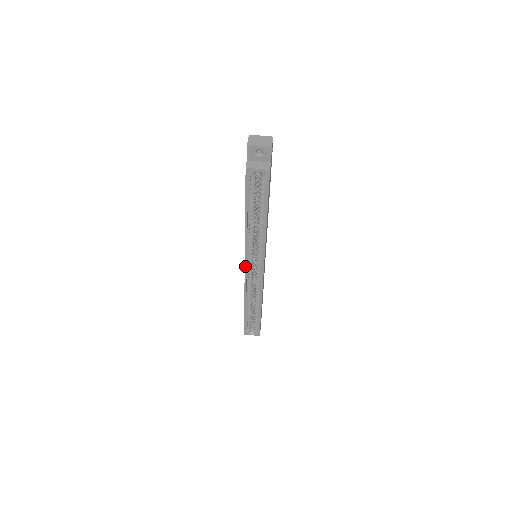
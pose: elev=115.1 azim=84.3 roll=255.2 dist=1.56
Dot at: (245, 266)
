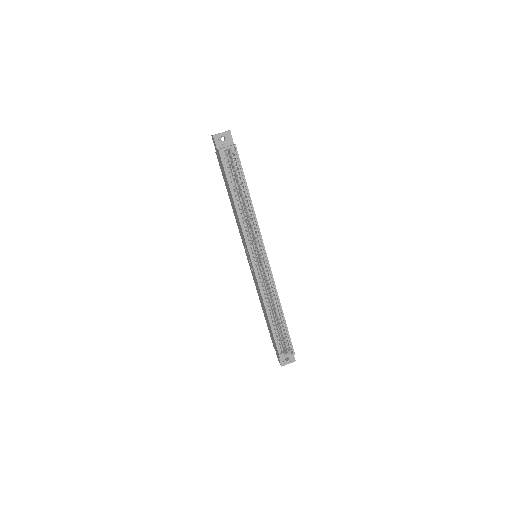
Dot at: (251, 258)
